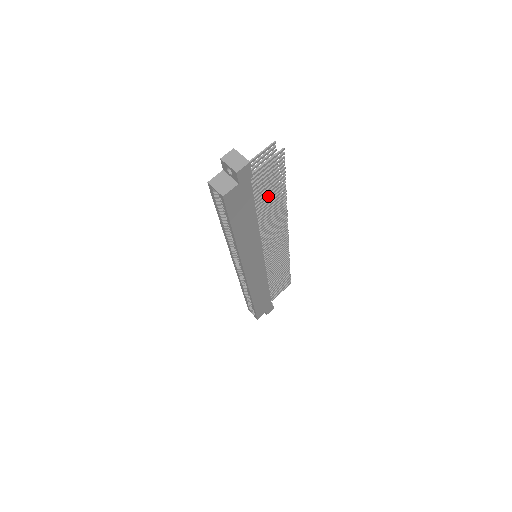
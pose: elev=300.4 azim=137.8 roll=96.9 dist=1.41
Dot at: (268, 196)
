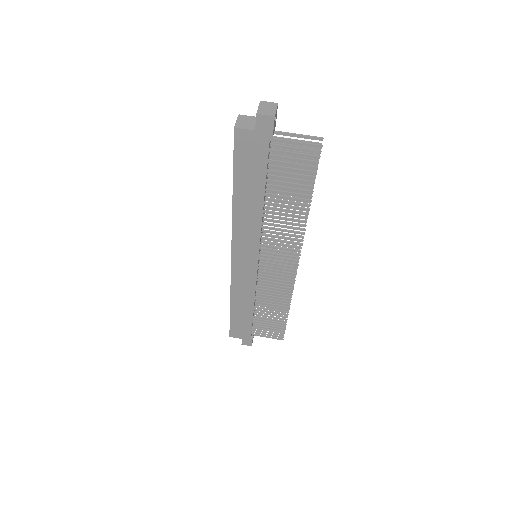
Dot at: (287, 188)
